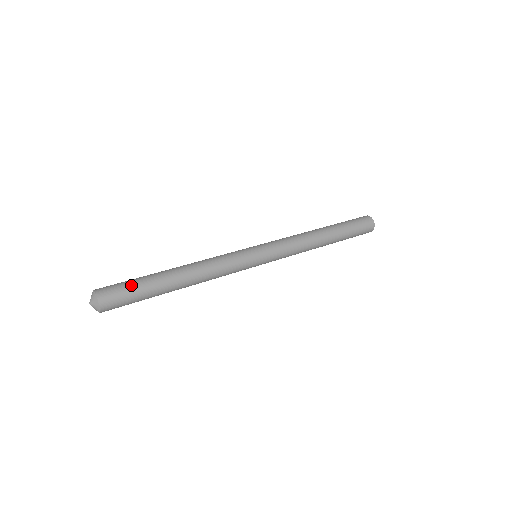
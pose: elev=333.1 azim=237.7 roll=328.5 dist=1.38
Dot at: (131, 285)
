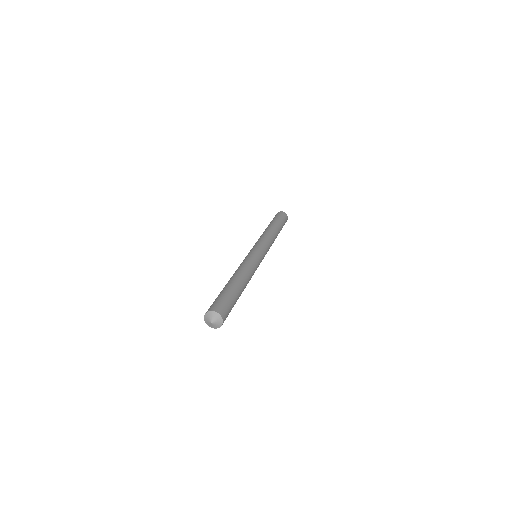
Dot at: (230, 300)
